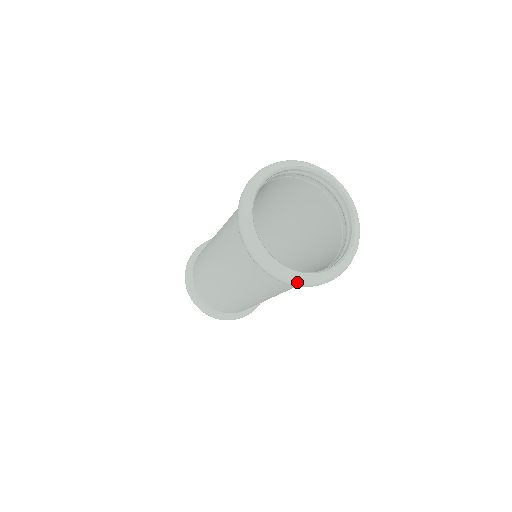
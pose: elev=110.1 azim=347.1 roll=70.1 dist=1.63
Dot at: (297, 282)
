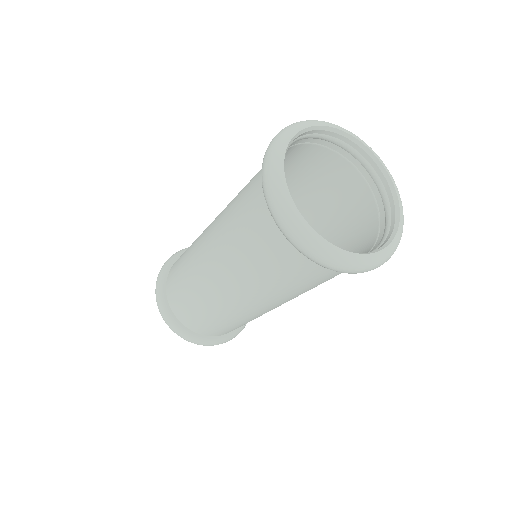
Dot at: (297, 232)
